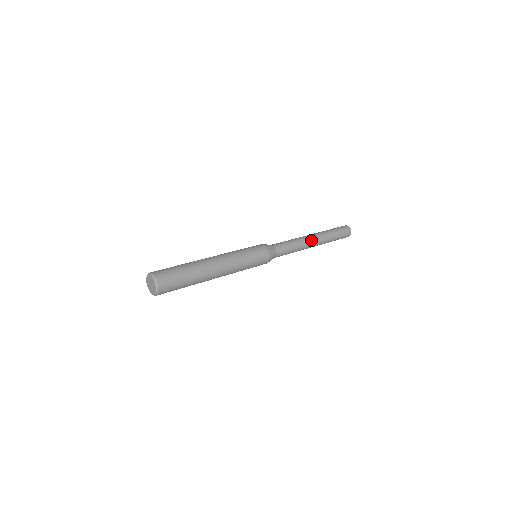
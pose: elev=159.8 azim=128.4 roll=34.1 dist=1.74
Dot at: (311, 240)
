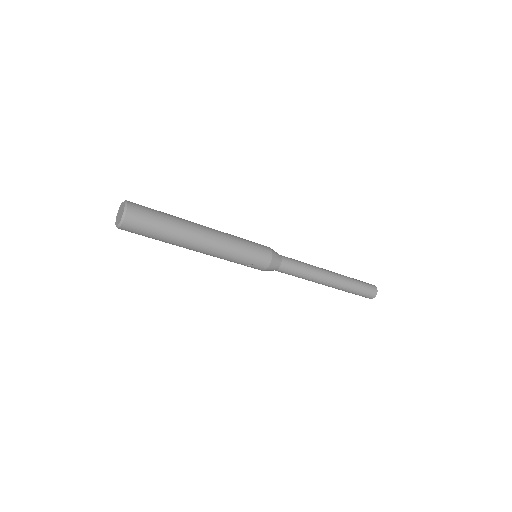
Dot at: (323, 269)
